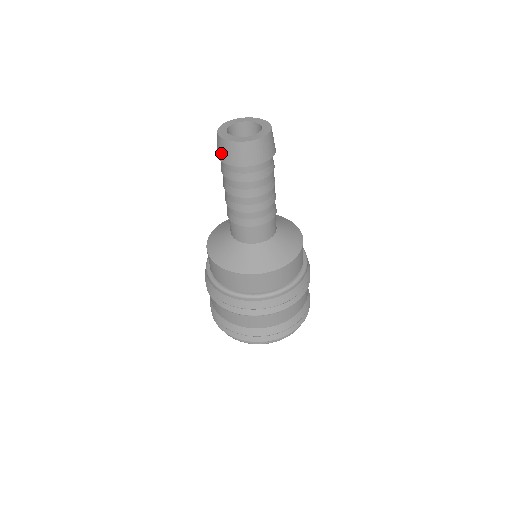
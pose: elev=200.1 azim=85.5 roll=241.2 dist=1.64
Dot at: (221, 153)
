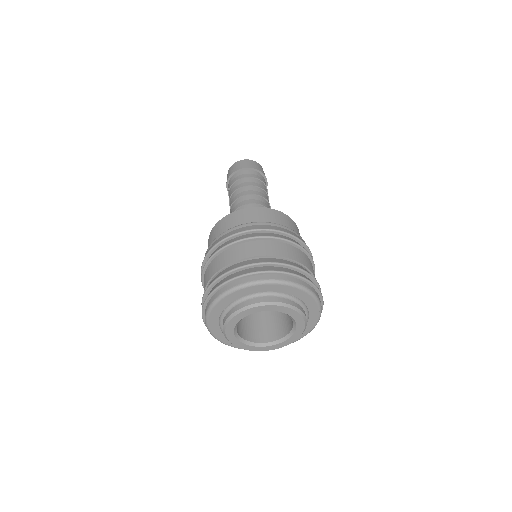
Dot at: occluded
